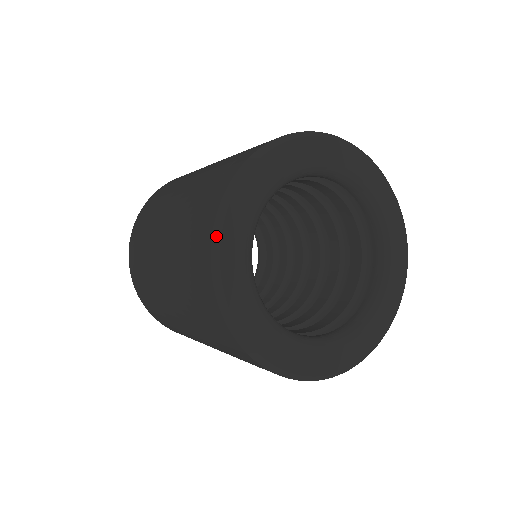
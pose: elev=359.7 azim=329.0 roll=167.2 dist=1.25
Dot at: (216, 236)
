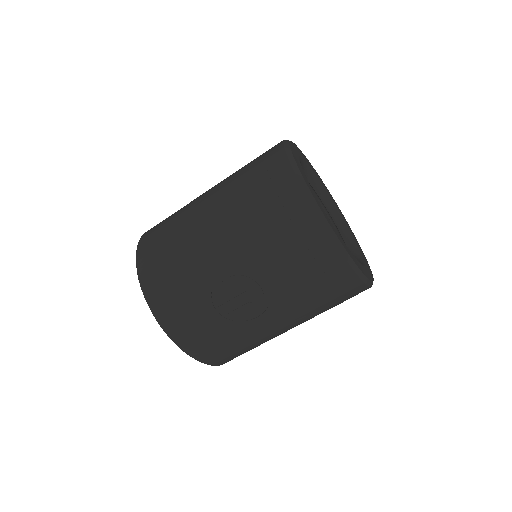
Dot at: occluded
